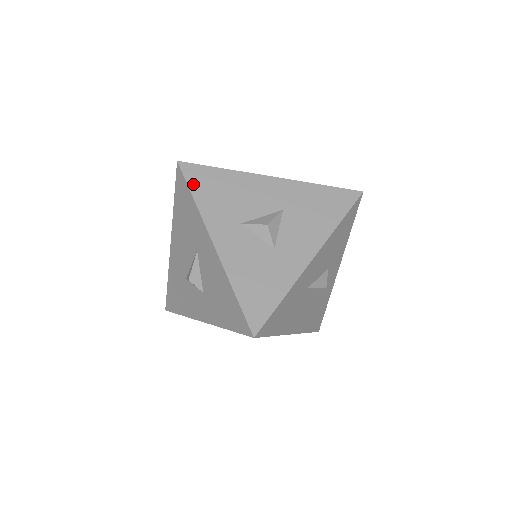
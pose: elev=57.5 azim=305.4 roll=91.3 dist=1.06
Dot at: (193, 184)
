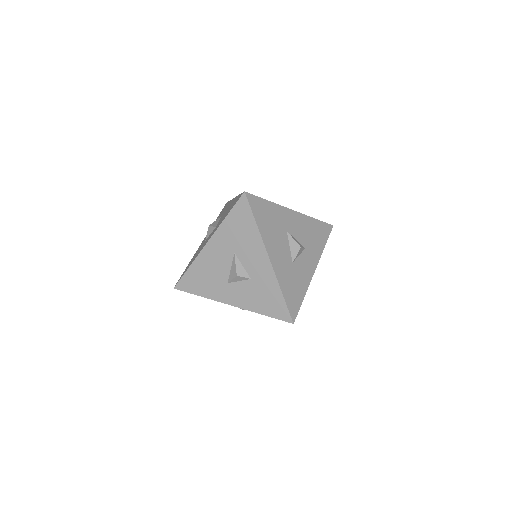
Dot at: occluded
